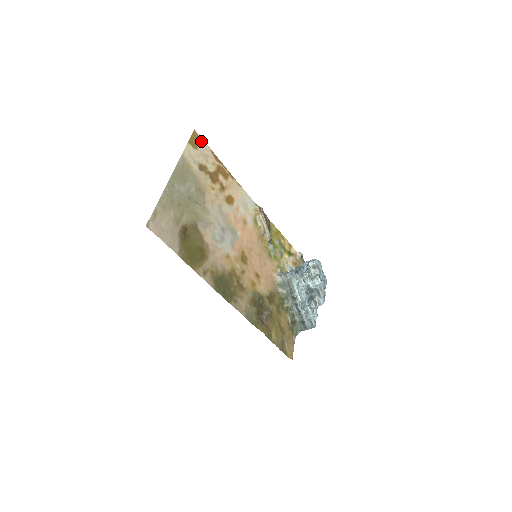
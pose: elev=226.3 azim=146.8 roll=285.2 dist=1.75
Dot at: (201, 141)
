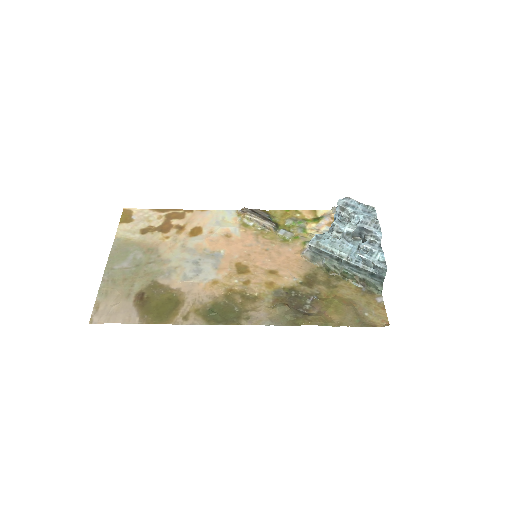
Dot at: (136, 211)
